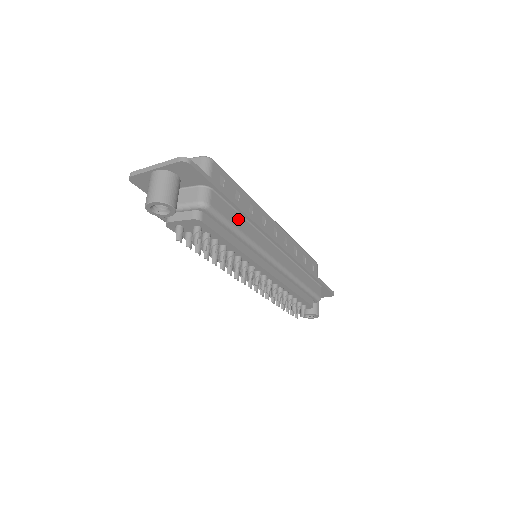
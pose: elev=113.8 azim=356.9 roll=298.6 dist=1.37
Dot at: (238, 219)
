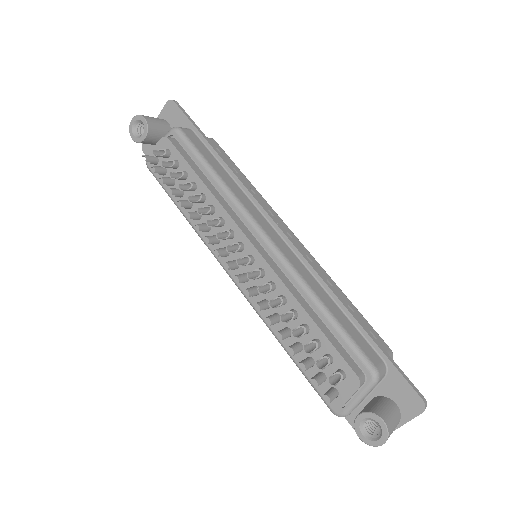
Dot at: (216, 164)
